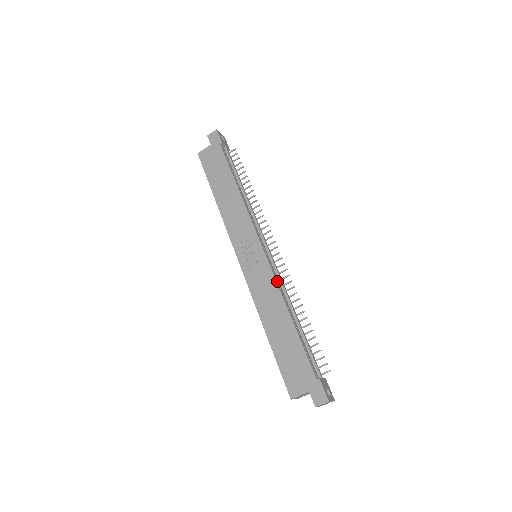
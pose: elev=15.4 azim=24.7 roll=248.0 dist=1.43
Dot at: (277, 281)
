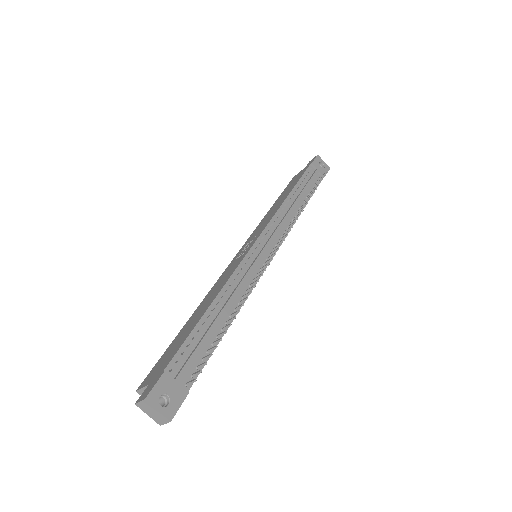
Dot at: (239, 271)
